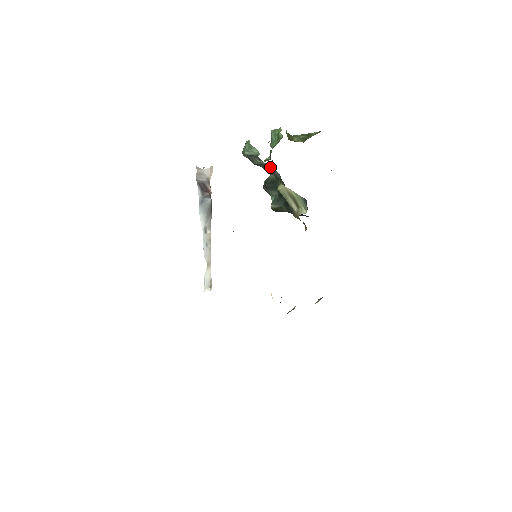
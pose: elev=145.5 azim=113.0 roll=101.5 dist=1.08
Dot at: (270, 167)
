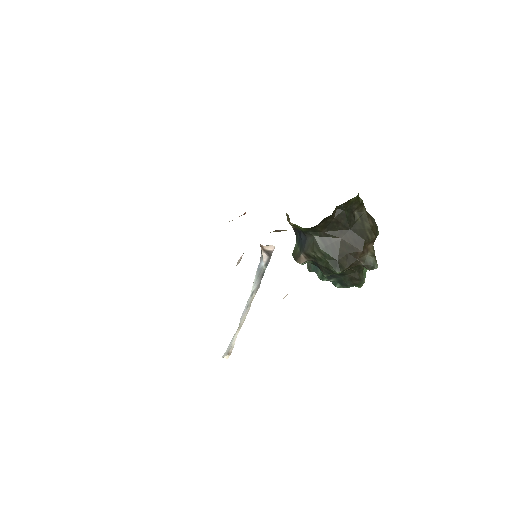
Dot at: occluded
